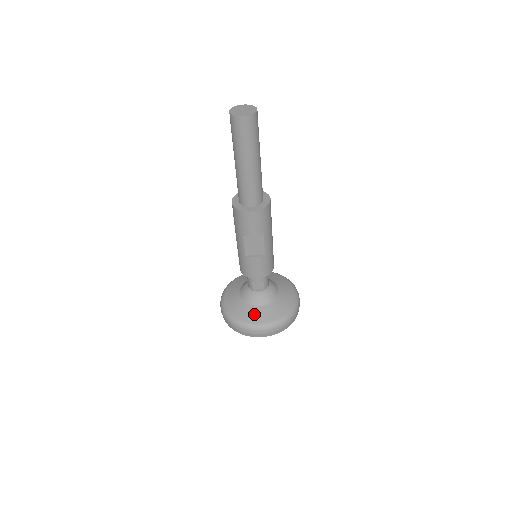
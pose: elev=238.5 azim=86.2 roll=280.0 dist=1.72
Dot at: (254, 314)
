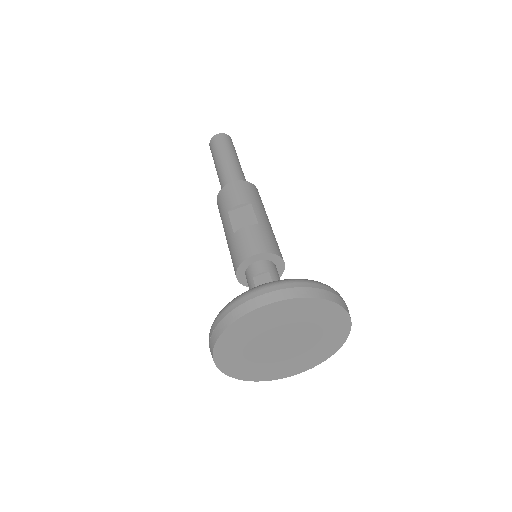
Dot at: occluded
